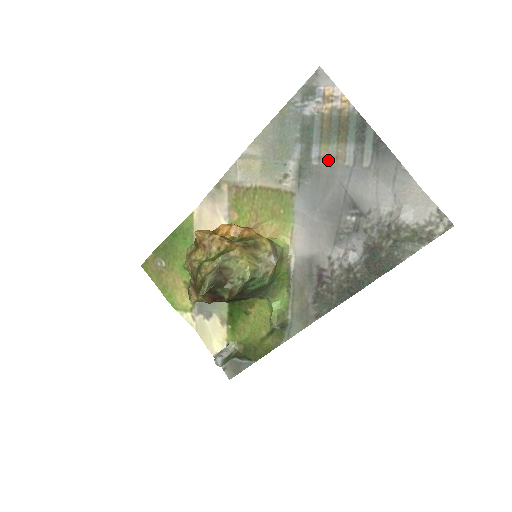
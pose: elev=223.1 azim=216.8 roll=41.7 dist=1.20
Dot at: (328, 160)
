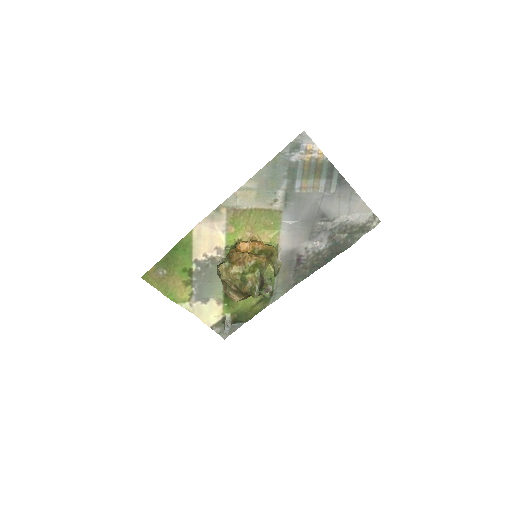
Dot at: (307, 189)
